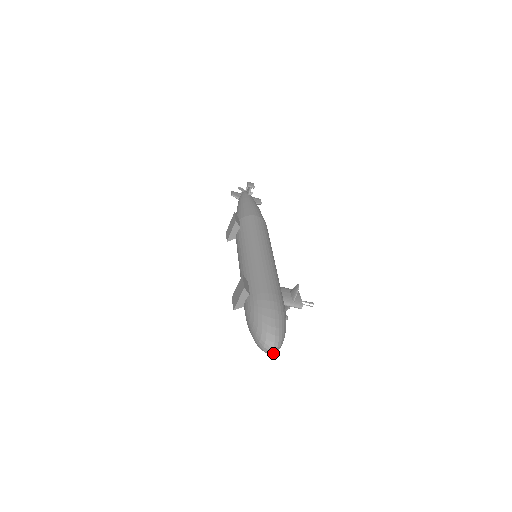
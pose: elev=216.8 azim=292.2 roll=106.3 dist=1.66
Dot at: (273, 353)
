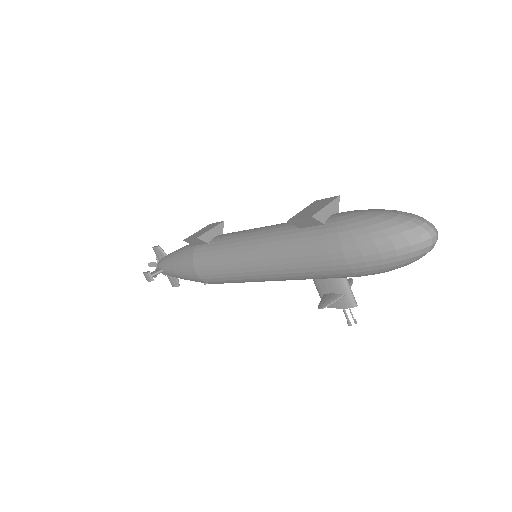
Dot at: (431, 243)
